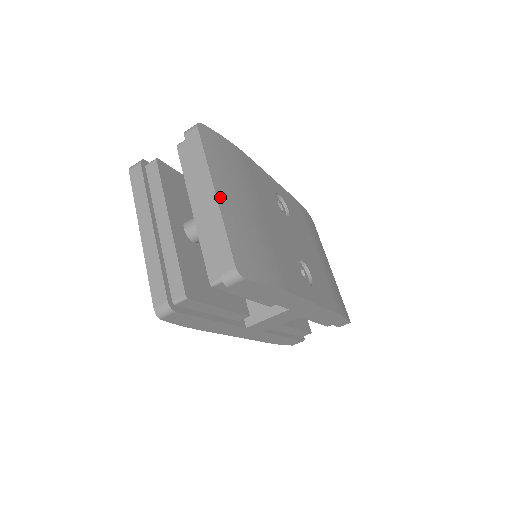
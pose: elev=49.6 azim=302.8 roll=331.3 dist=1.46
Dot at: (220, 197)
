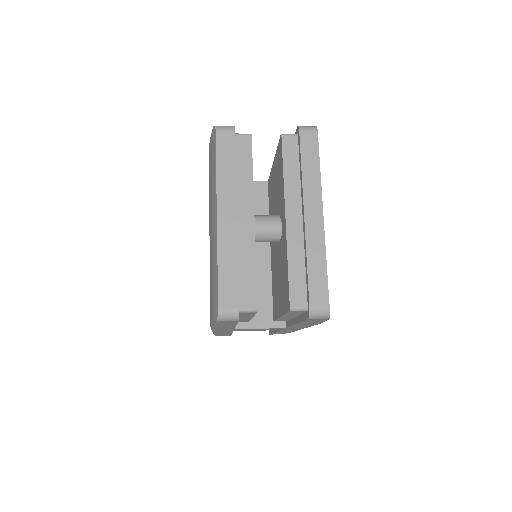
Dot at: (323, 222)
